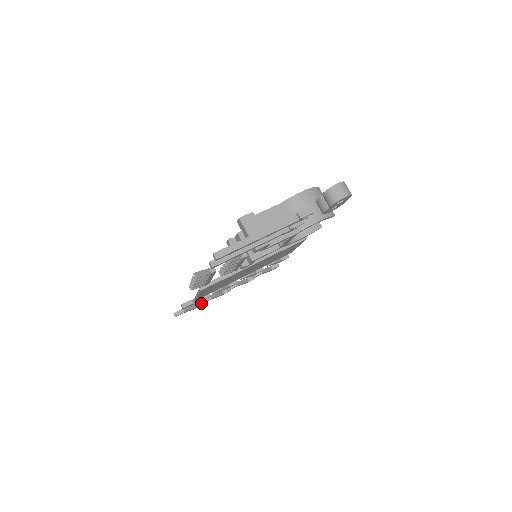
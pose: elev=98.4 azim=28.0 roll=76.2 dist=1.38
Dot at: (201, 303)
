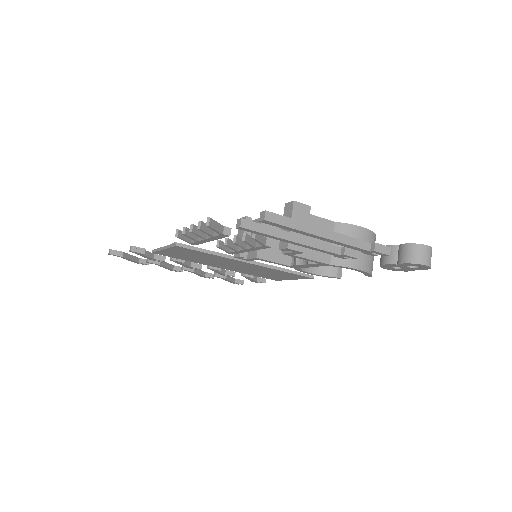
Dot at: (144, 261)
